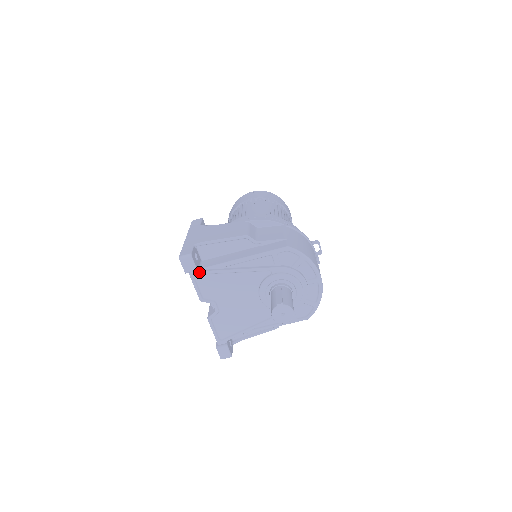
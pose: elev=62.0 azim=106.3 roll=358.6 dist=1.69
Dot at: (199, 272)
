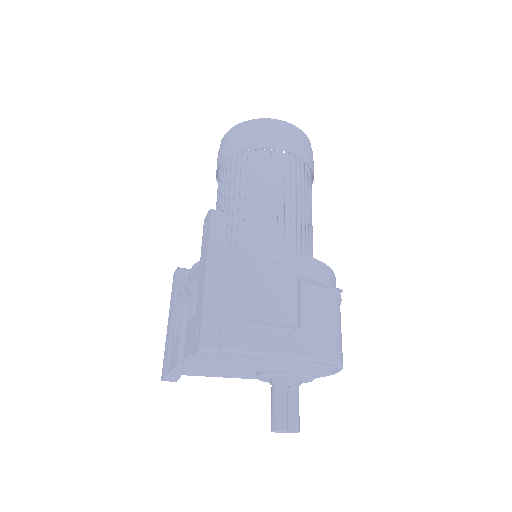
Dot at: occluded
